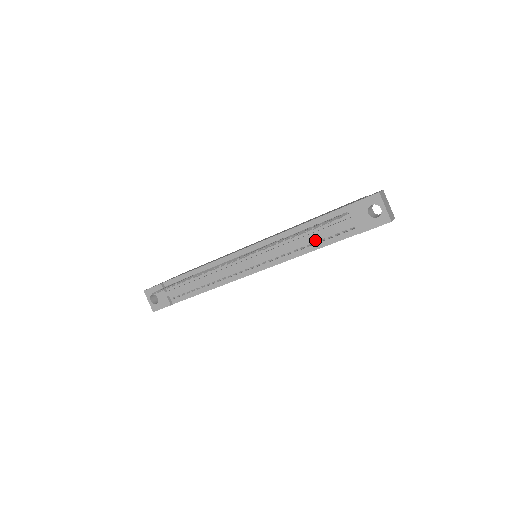
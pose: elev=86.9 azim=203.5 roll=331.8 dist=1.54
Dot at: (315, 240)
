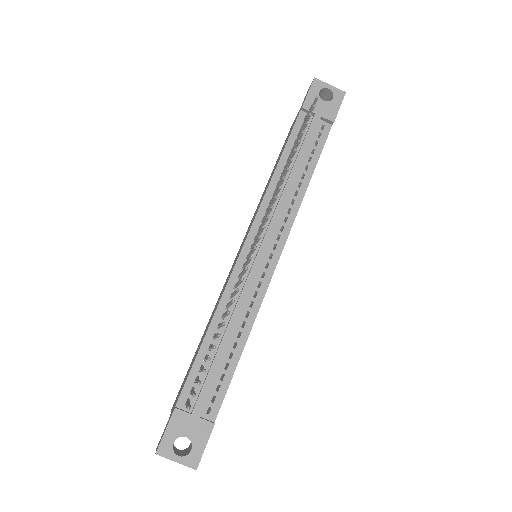
Dot at: (303, 166)
